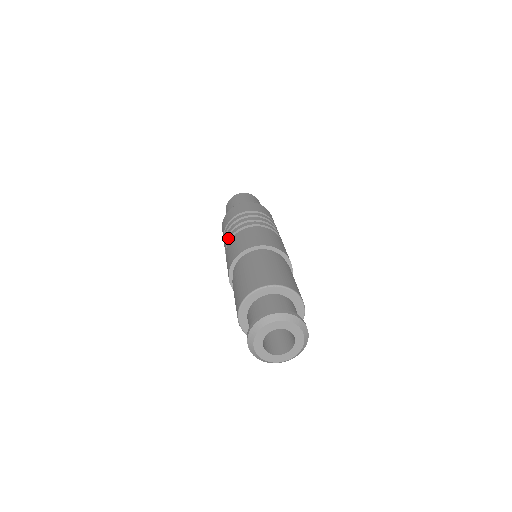
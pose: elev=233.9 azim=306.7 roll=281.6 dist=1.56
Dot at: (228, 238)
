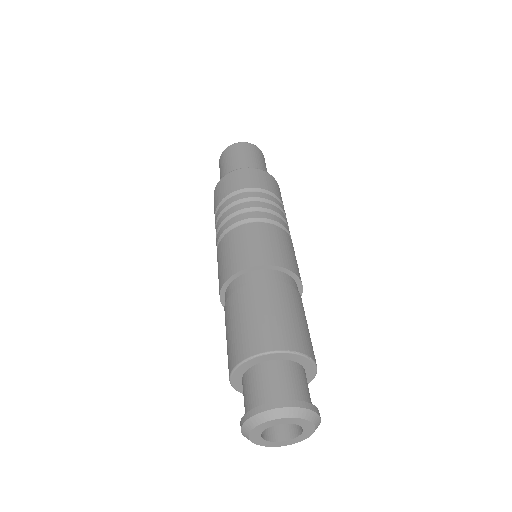
Dot at: occluded
